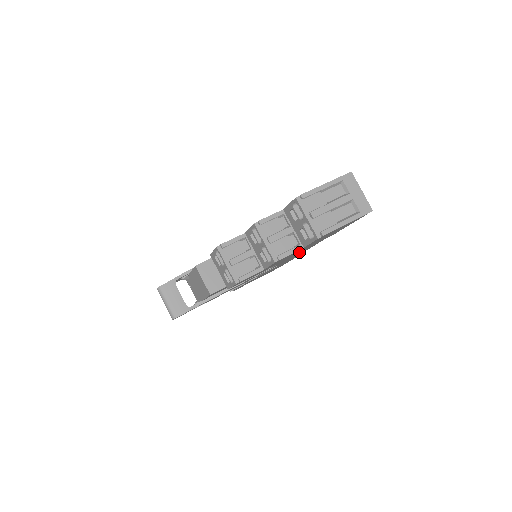
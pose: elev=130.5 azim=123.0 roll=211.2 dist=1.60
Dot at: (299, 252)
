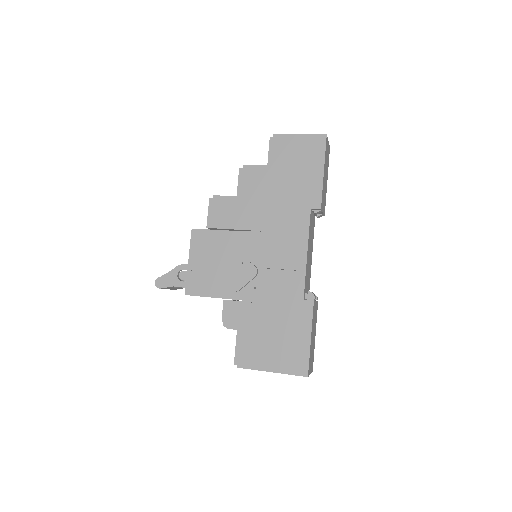
Dot at: (282, 217)
